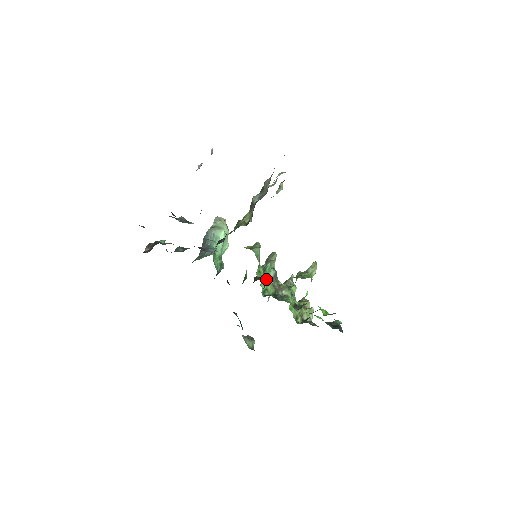
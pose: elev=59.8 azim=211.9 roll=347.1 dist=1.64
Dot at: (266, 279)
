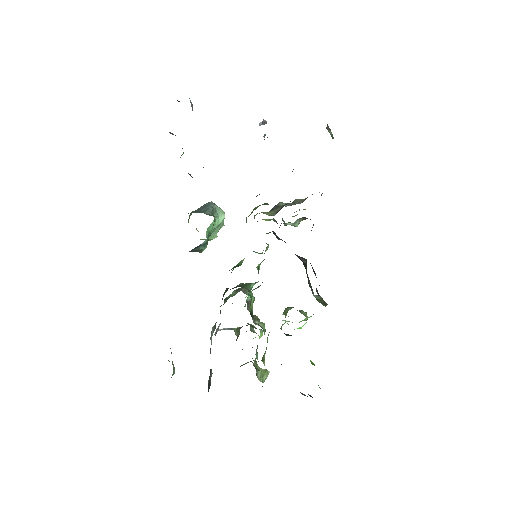
Dot at: (249, 291)
